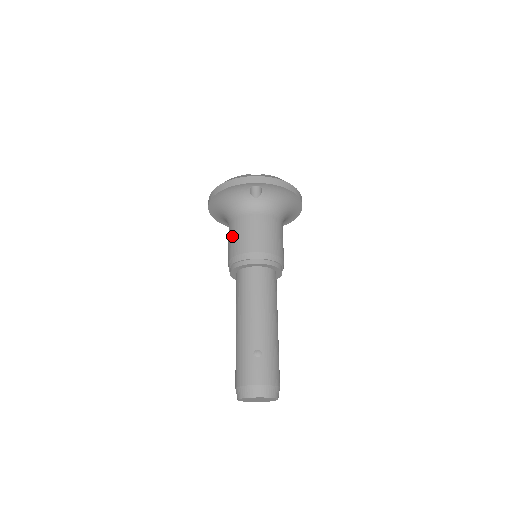
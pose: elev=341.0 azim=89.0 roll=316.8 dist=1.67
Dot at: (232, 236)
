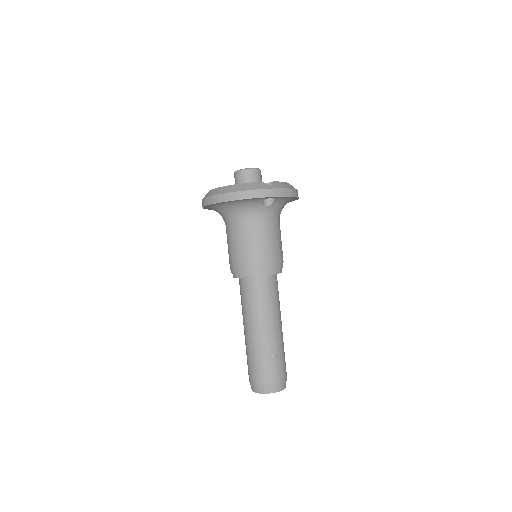
Dot at: (240, 243)
